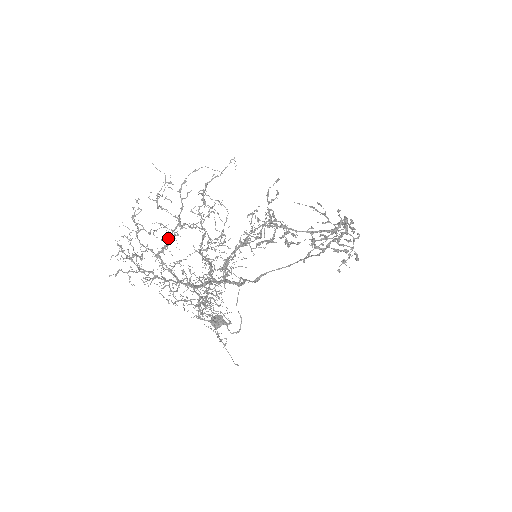
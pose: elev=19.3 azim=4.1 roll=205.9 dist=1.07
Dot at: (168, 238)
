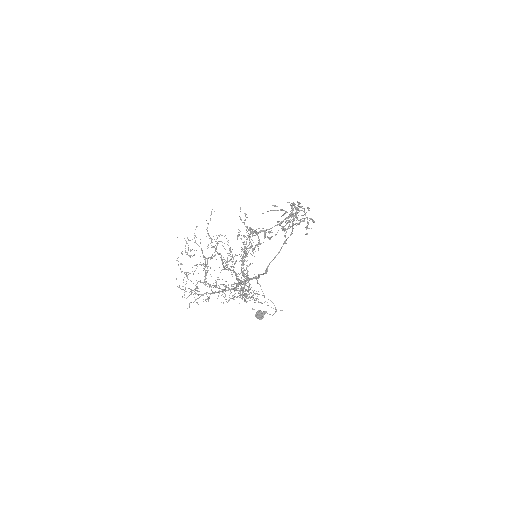
Dot at: occluded
